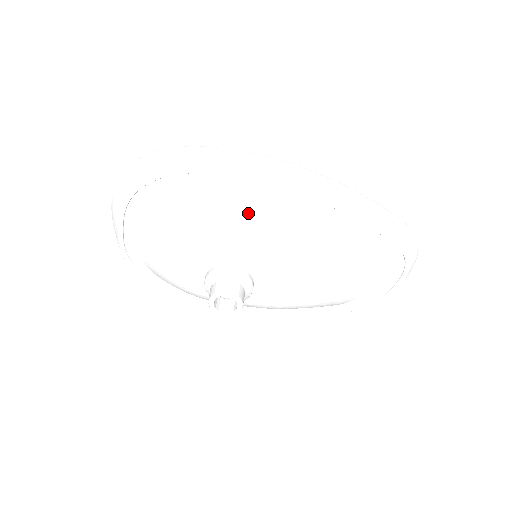
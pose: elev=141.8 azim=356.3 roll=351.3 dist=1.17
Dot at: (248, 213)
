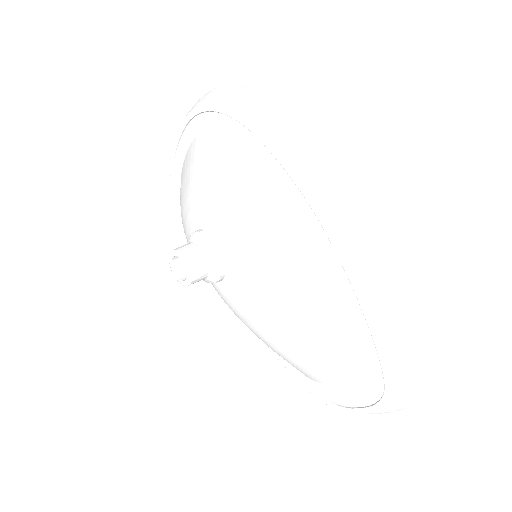
Dot at: (265, 207)
